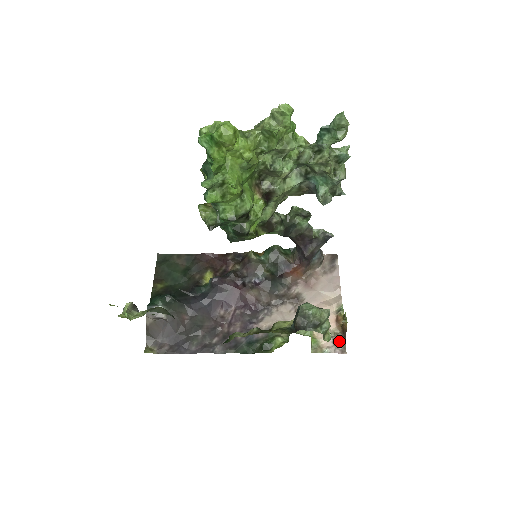
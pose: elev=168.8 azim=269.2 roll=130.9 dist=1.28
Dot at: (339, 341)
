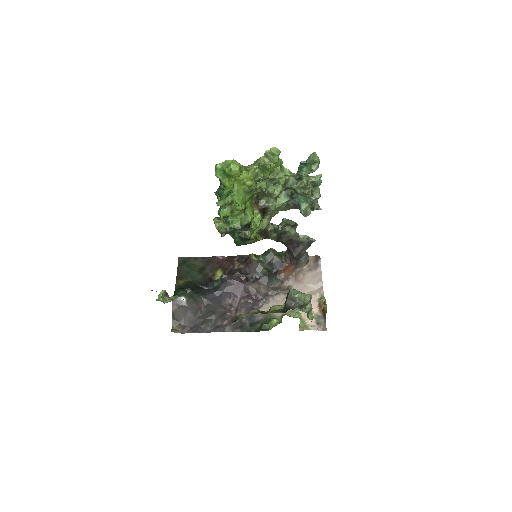
Dot at: (321, 321)
